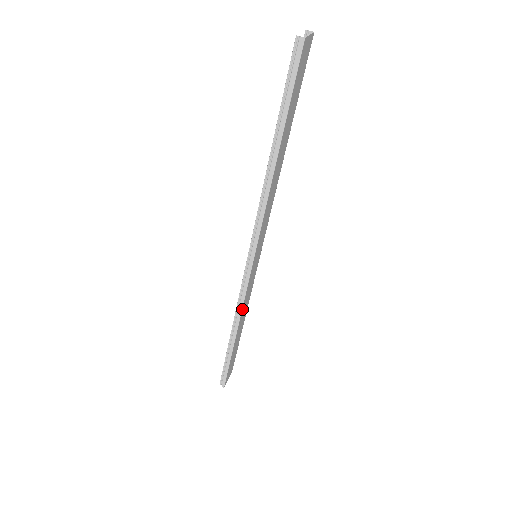
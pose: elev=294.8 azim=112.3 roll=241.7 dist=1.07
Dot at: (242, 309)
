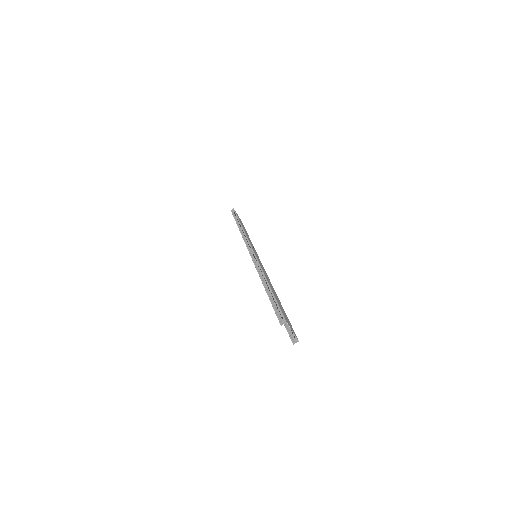
Dot at: (253, 246)
